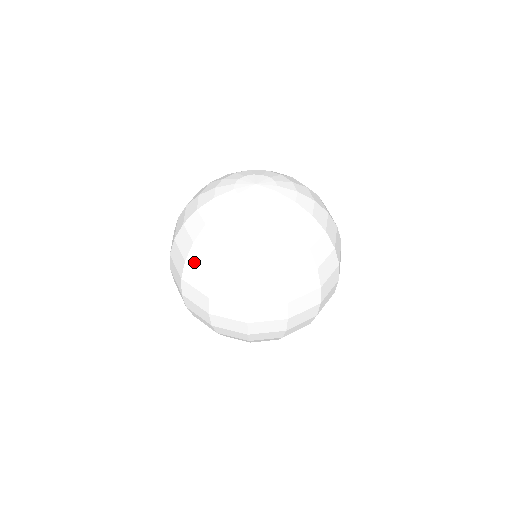
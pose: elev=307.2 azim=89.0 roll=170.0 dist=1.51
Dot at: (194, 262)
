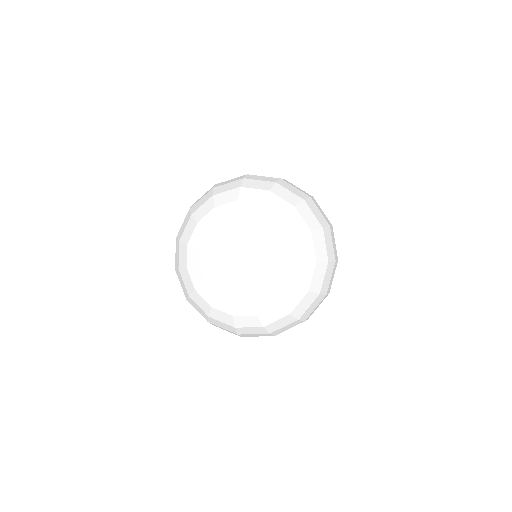
Dot at: (246, 333)
